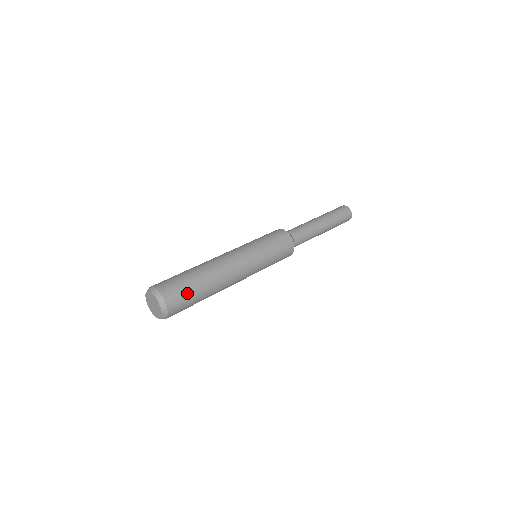
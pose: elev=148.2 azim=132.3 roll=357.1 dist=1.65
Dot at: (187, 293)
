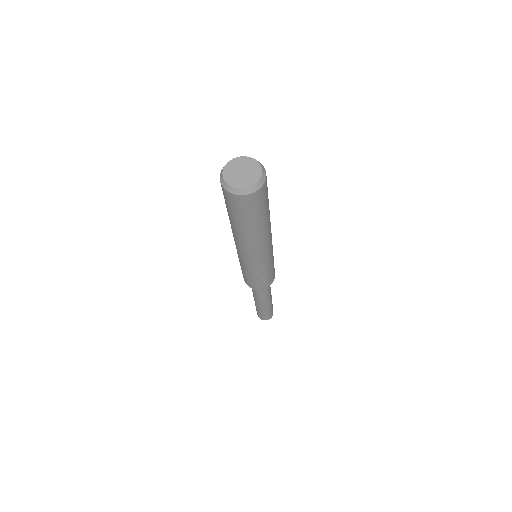
Dot at: occluded
